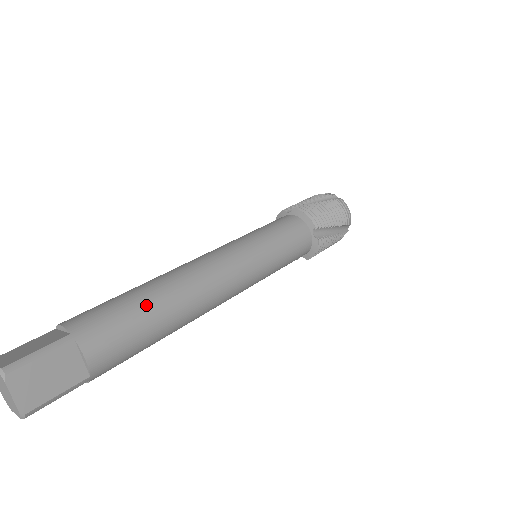
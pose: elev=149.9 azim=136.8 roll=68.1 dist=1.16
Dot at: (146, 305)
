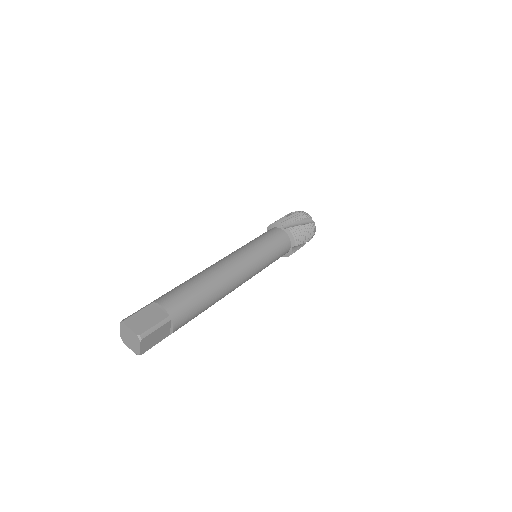
Dot at: (187, 282)
